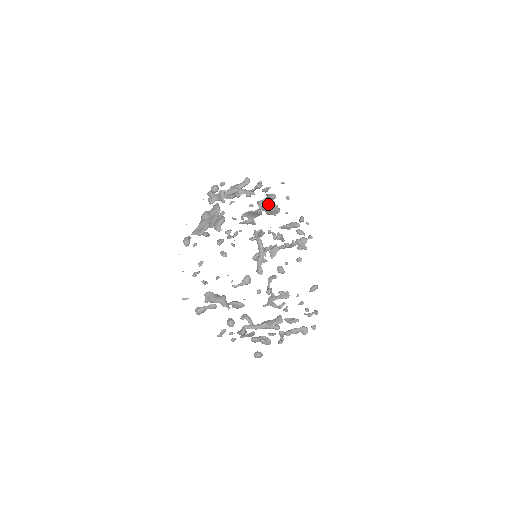
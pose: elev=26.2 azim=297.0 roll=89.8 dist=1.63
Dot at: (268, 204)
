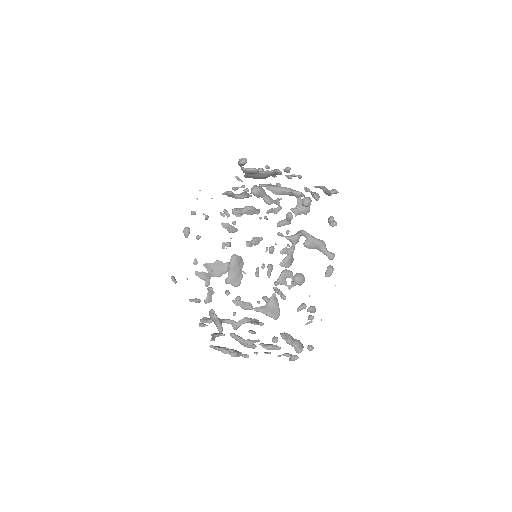
Dot at: (239, 265)
